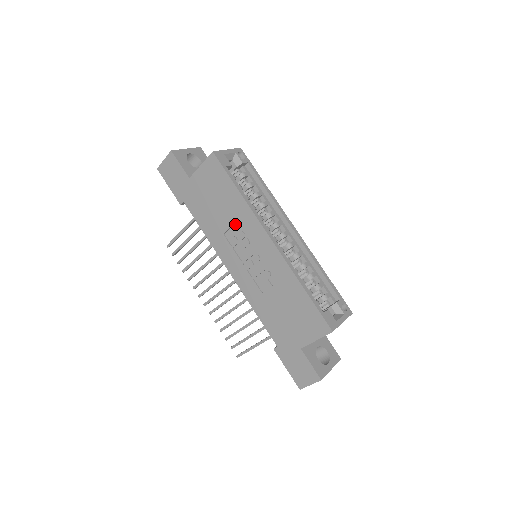
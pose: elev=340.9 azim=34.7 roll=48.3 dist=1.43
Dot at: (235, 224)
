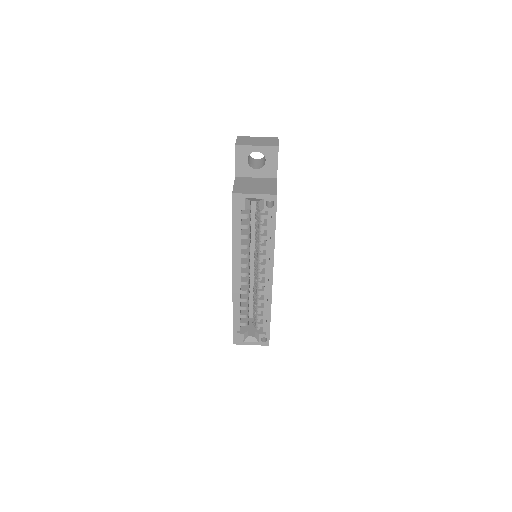
Dot at: occluded
